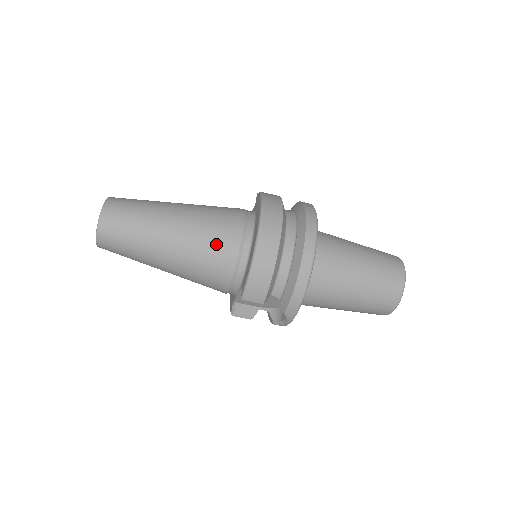
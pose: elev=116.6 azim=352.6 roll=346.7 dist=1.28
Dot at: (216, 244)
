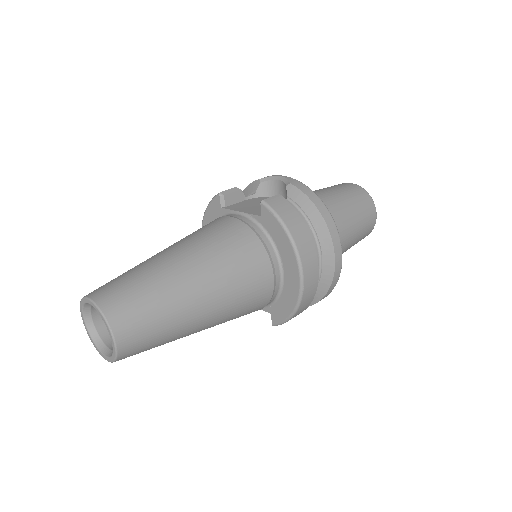
Dot at: (251, 303)
